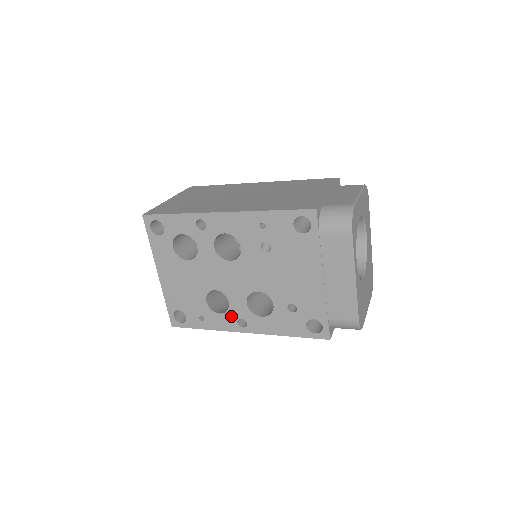
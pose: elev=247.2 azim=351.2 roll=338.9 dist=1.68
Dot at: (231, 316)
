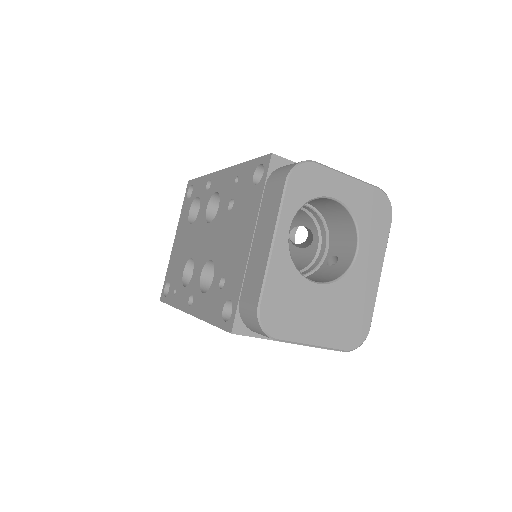
Dot at: (189, 291)
